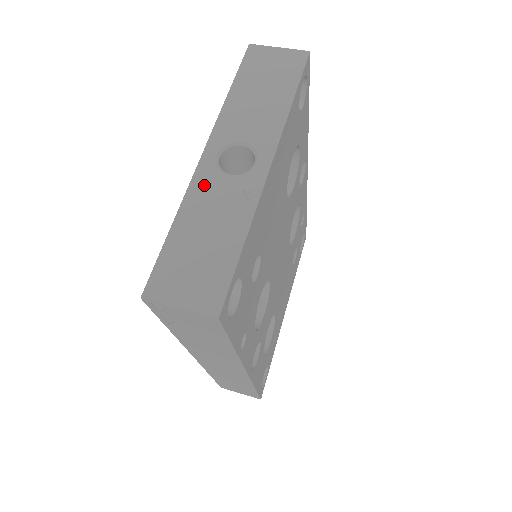
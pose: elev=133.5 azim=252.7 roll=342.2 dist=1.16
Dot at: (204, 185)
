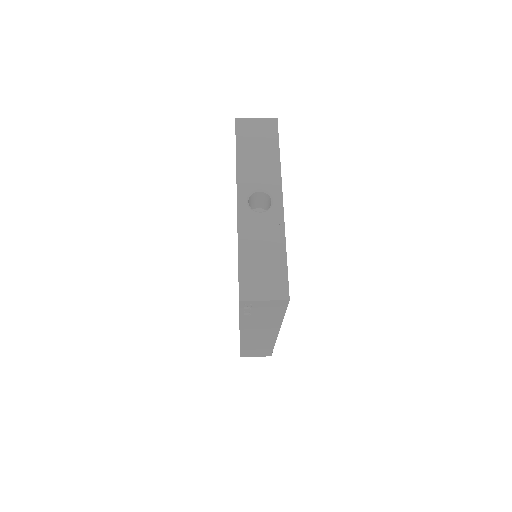
Dot at: (247, 223)
